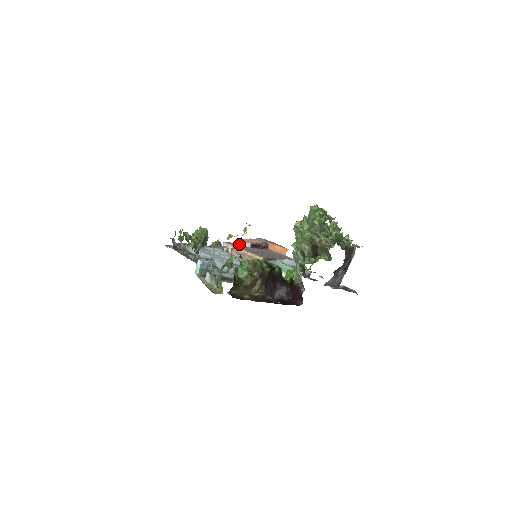
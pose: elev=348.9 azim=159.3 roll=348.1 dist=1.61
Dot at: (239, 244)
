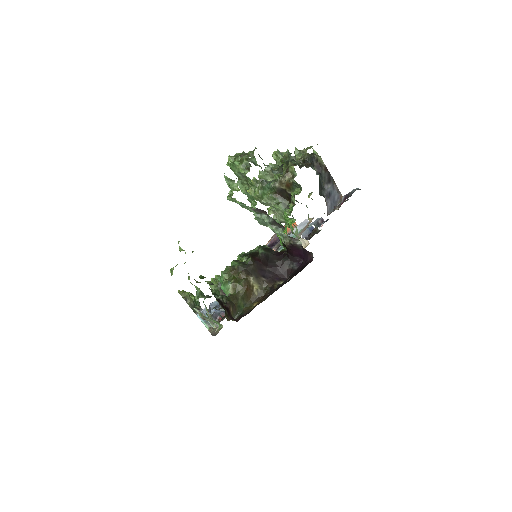
Dot at: occluded
